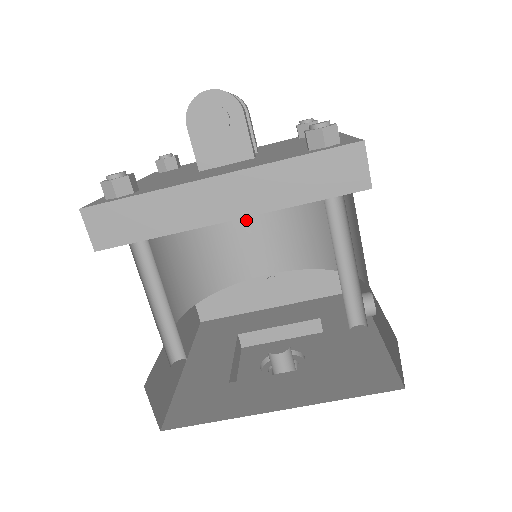
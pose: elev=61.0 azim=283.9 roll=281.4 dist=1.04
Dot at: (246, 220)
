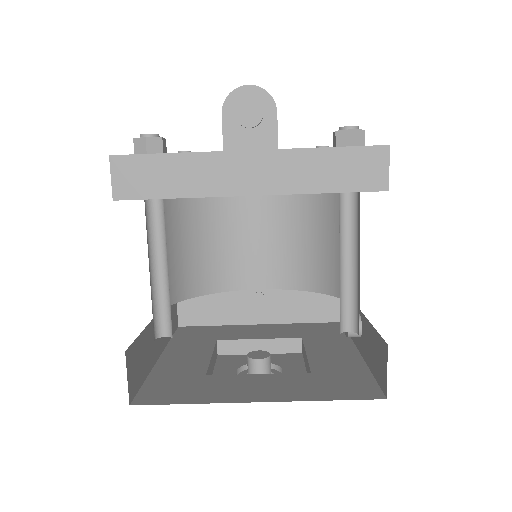
Dot at: (246, 231)
